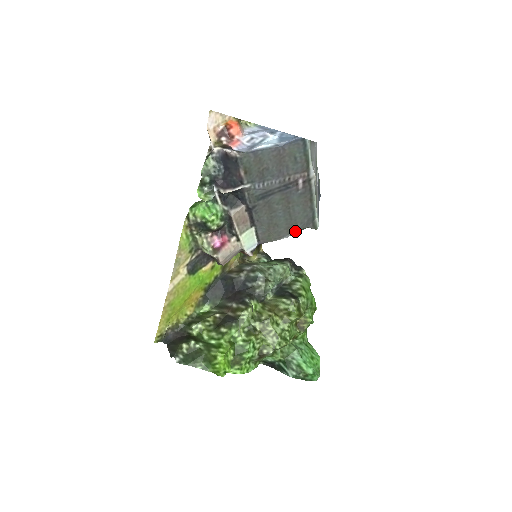
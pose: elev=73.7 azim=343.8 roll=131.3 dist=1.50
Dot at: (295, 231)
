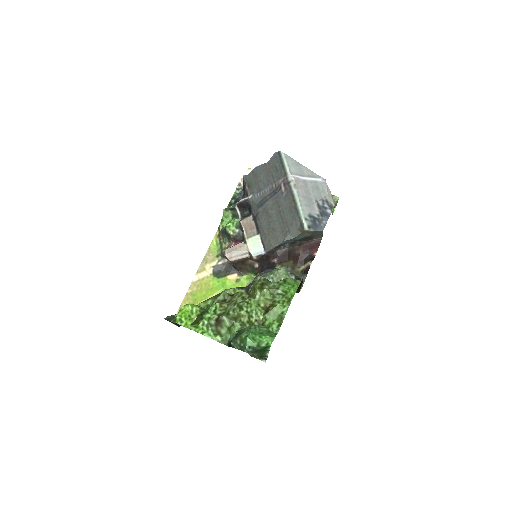
Dot at: (289, 235)
